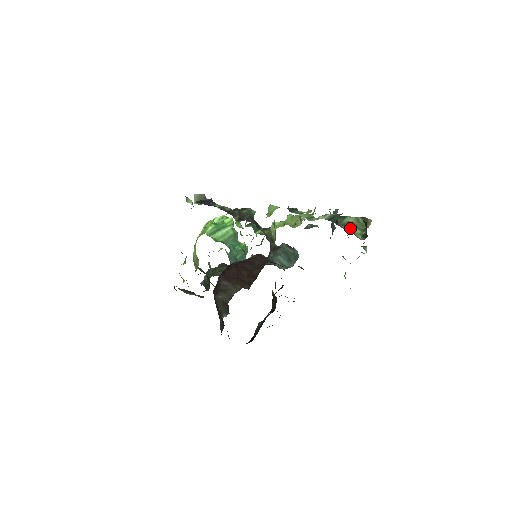
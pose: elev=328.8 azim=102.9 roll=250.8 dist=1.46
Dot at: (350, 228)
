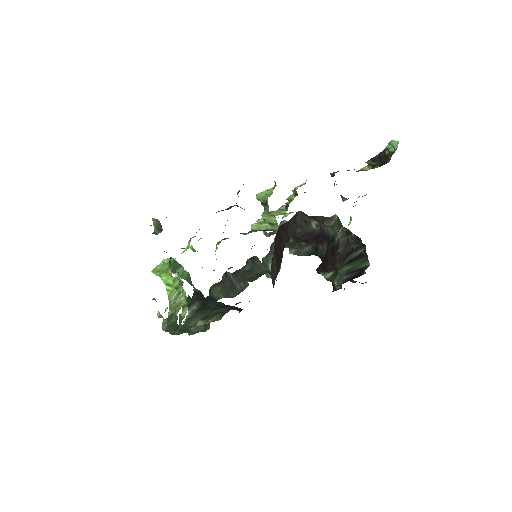
Dot at: occluded
